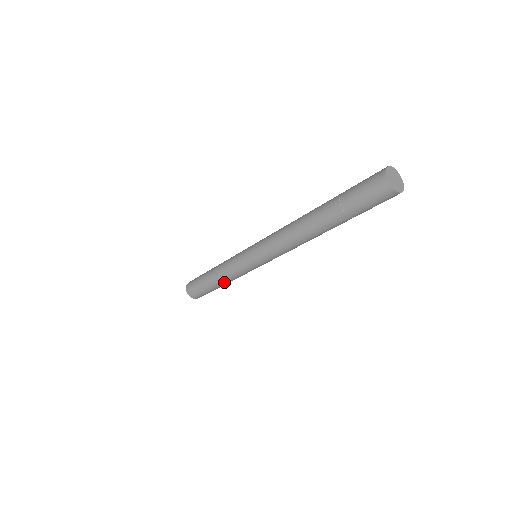
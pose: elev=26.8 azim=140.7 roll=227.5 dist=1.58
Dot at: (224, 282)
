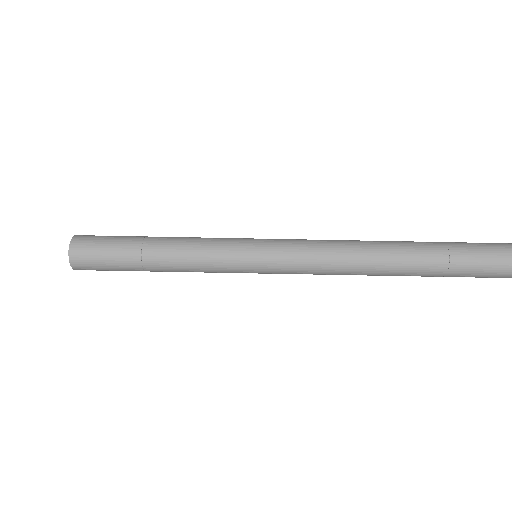
Dot at: (170, 252)
